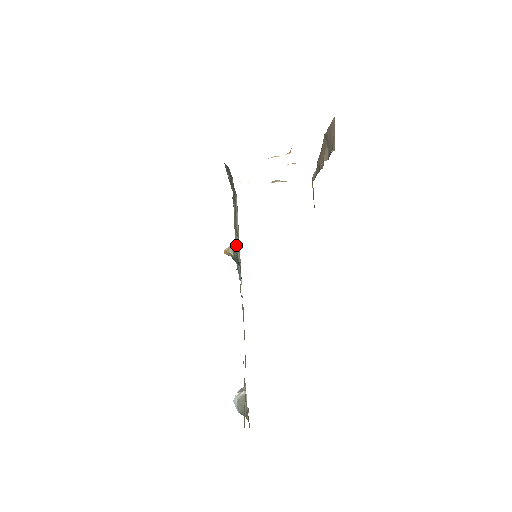
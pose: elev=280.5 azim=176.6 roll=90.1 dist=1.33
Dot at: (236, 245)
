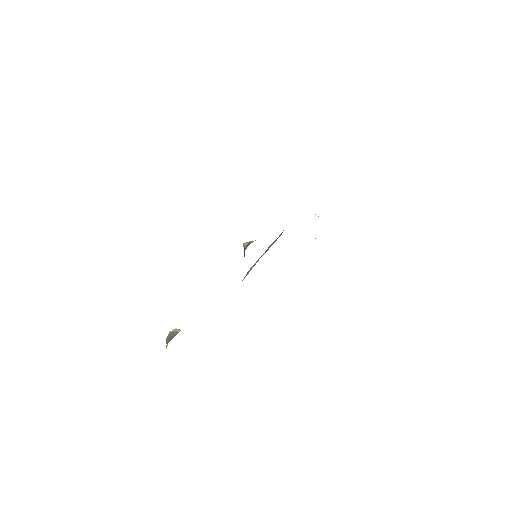
Dot at: (252, 242)
